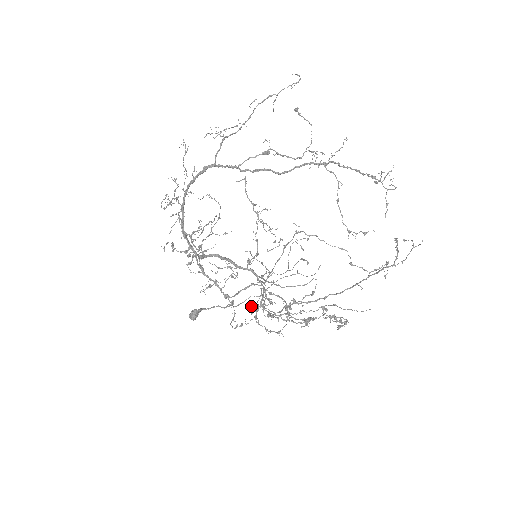
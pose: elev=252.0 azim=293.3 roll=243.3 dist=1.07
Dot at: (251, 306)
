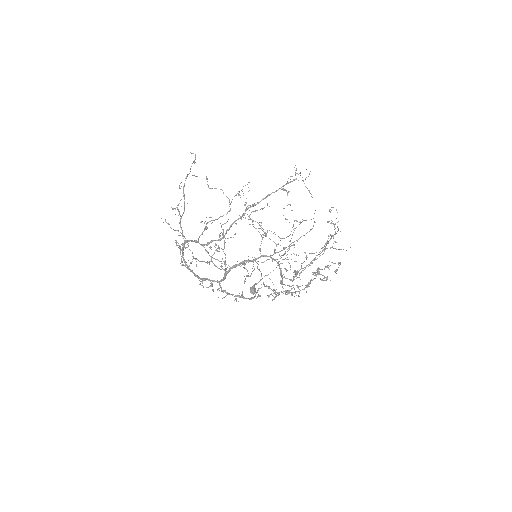
Dot at: occluded
